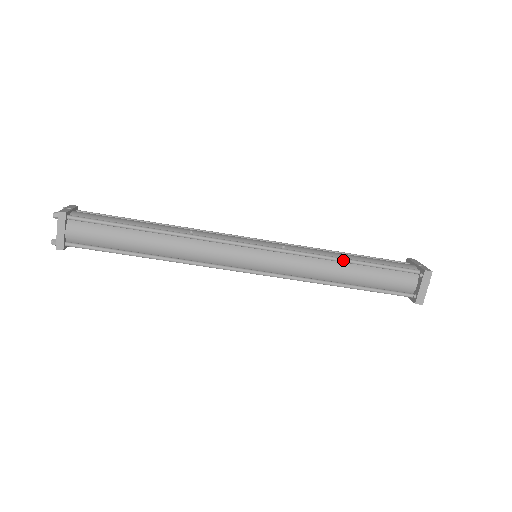
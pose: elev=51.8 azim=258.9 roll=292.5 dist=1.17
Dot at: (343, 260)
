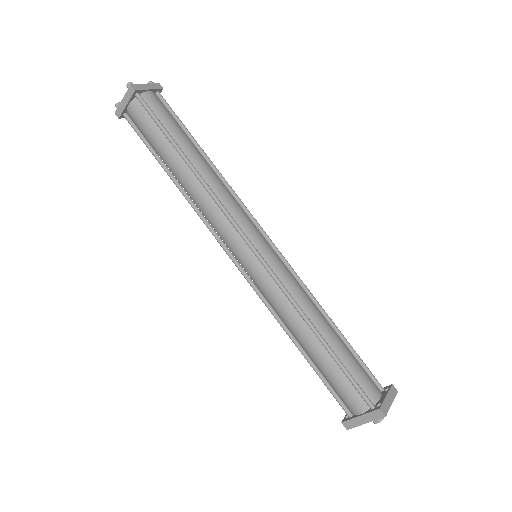
Dot at: occluded
